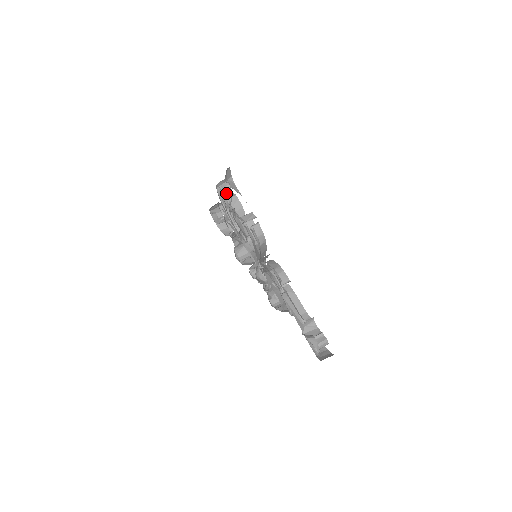
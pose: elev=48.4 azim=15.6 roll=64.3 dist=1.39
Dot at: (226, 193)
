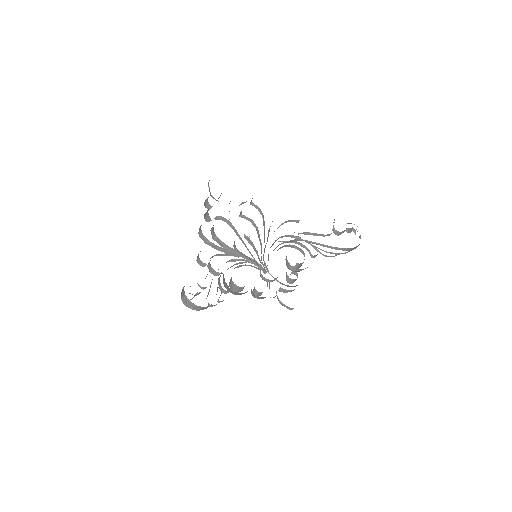
Dot at: (208, 220)
